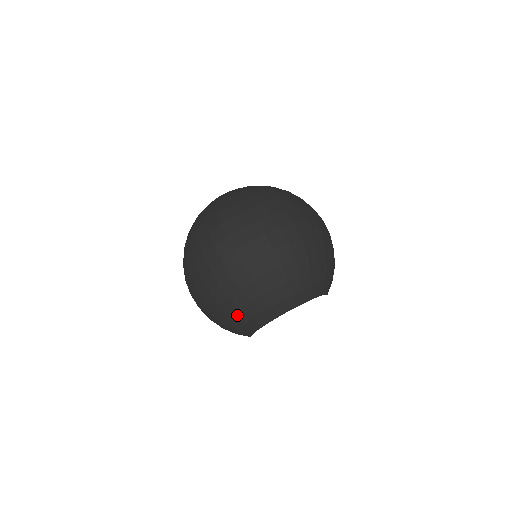
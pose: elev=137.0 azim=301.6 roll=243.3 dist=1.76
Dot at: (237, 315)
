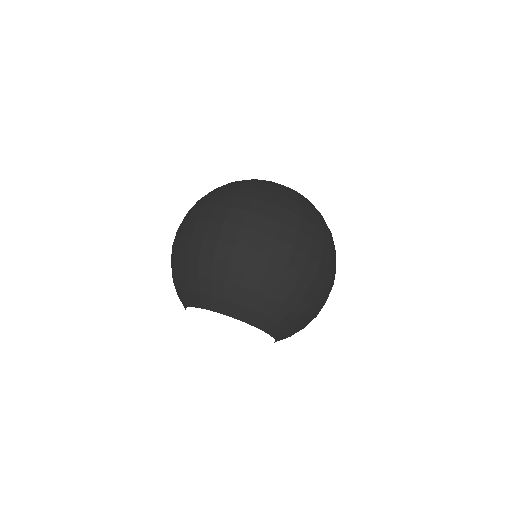
Dot at: (174, 280)
